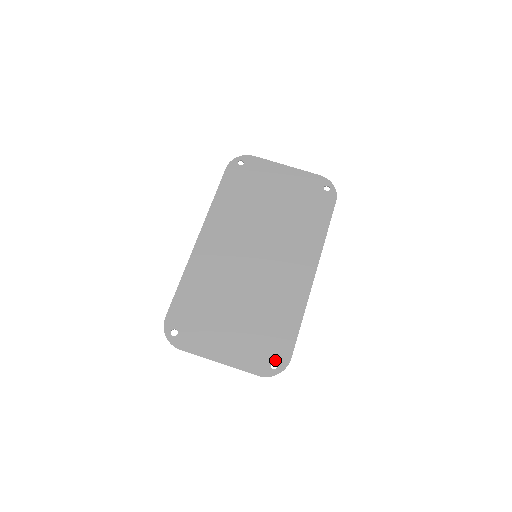
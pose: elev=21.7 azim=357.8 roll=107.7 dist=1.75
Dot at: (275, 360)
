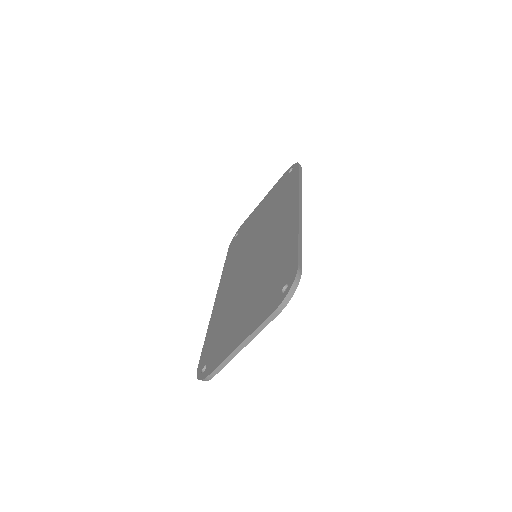
Dot at: (284, 284)
